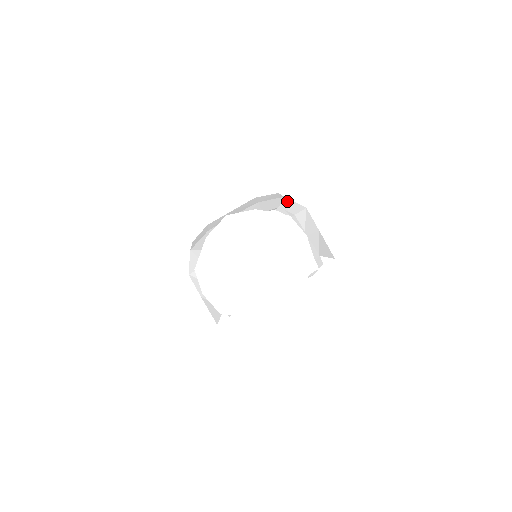
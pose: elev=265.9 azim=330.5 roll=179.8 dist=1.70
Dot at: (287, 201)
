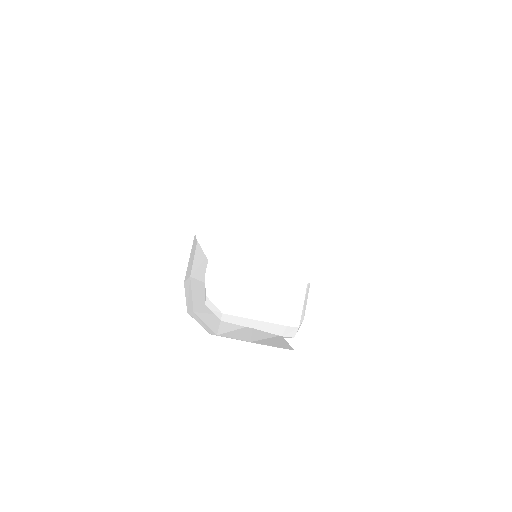
Dot at: occluded
